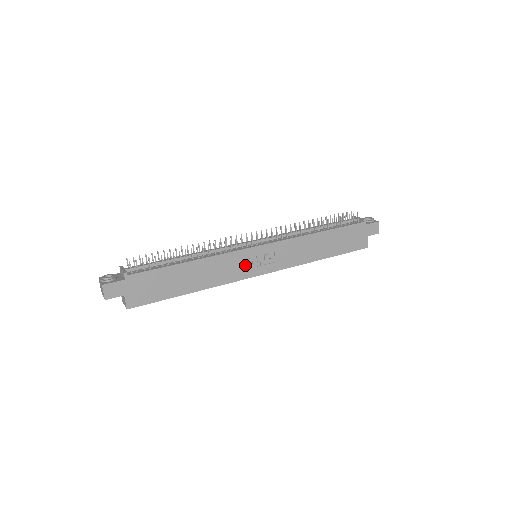
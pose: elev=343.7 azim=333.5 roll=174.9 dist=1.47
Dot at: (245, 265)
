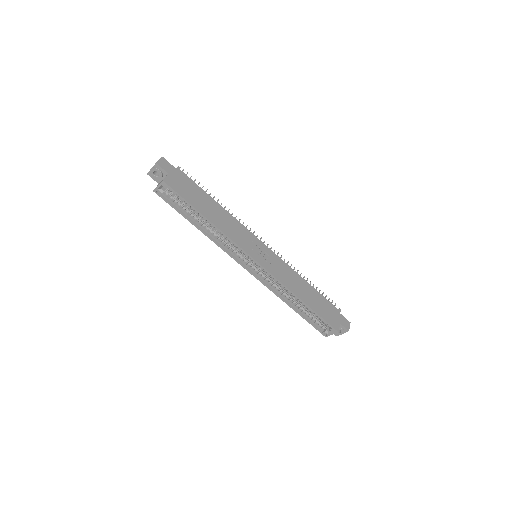
Dot at: (250, 244)
